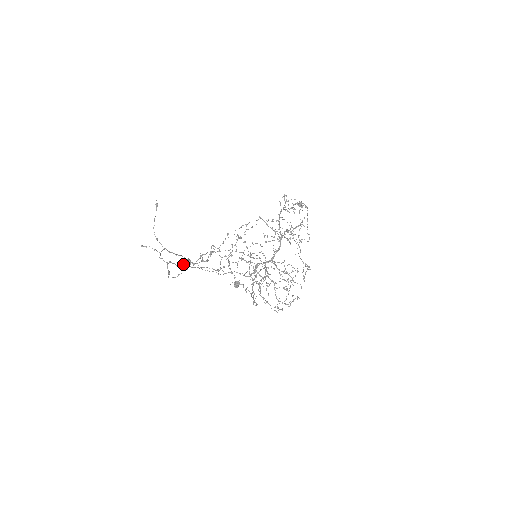
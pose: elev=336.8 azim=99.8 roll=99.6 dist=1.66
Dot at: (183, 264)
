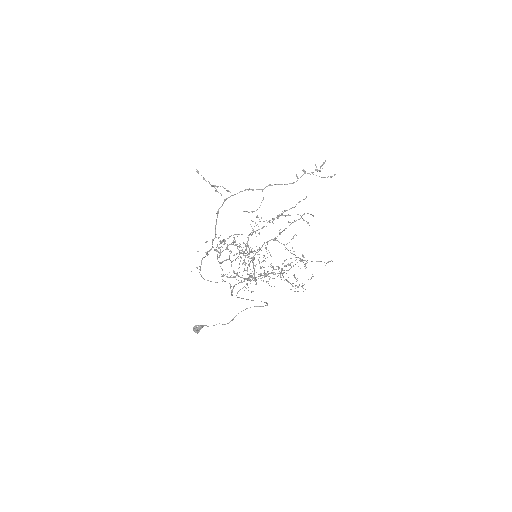
Dot at: (297, 176)
